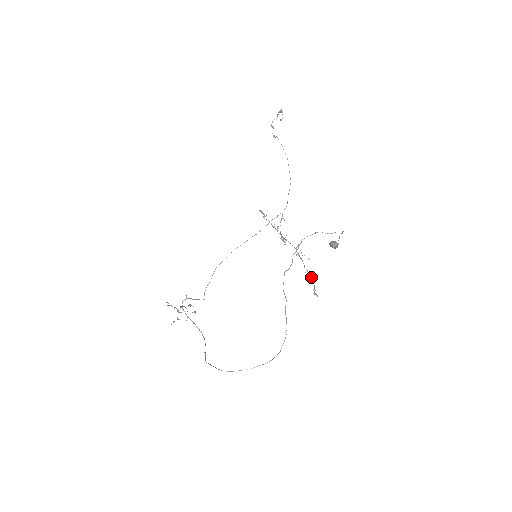
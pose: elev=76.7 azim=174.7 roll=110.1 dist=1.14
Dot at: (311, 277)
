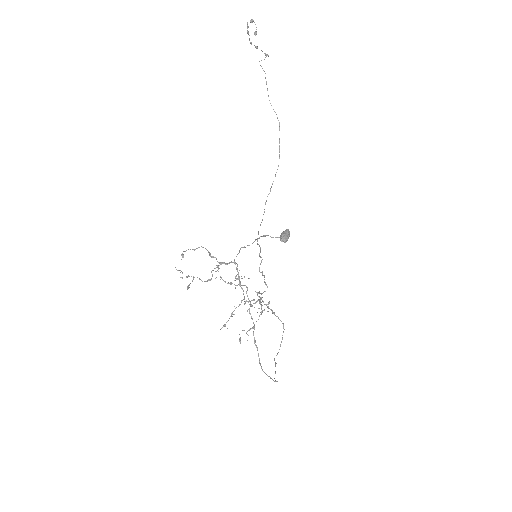
Dot at: occluded
